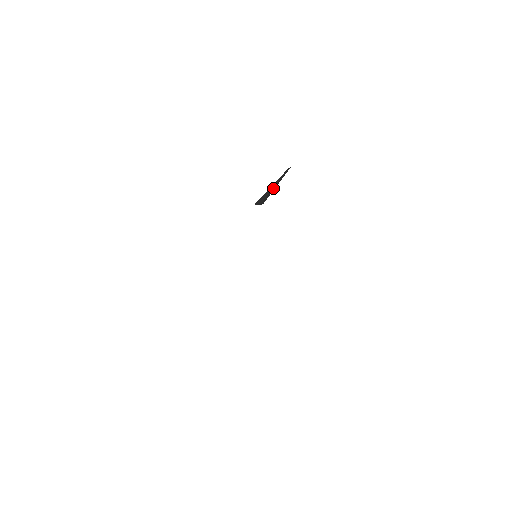
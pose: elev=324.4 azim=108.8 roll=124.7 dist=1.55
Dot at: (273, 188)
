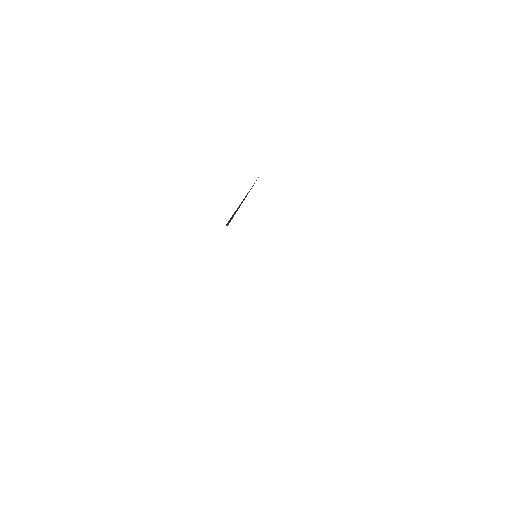
Dot at: occluded
